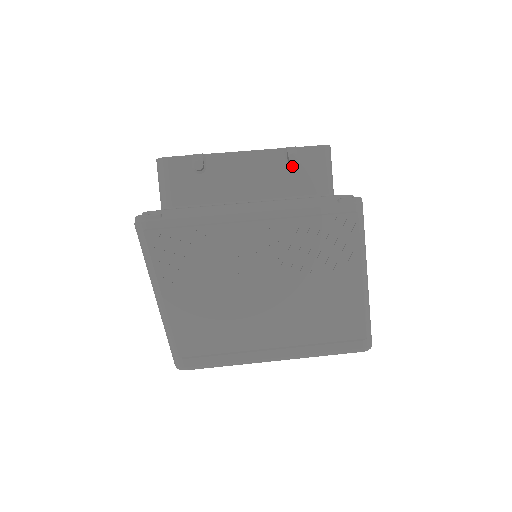
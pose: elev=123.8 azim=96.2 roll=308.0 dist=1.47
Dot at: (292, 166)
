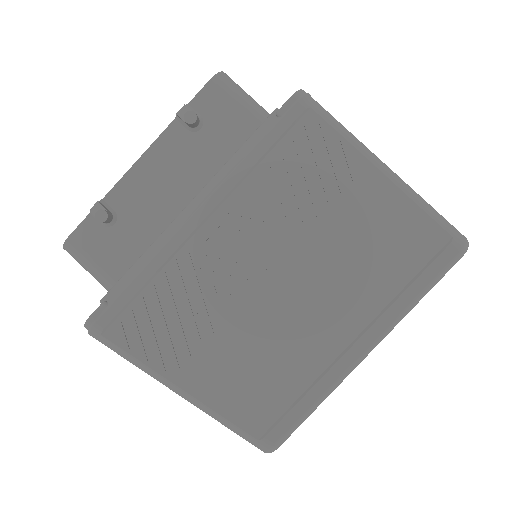
Dot at: (200, 128)
